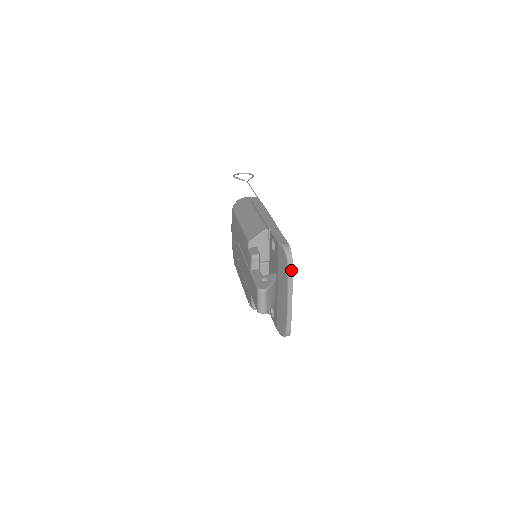
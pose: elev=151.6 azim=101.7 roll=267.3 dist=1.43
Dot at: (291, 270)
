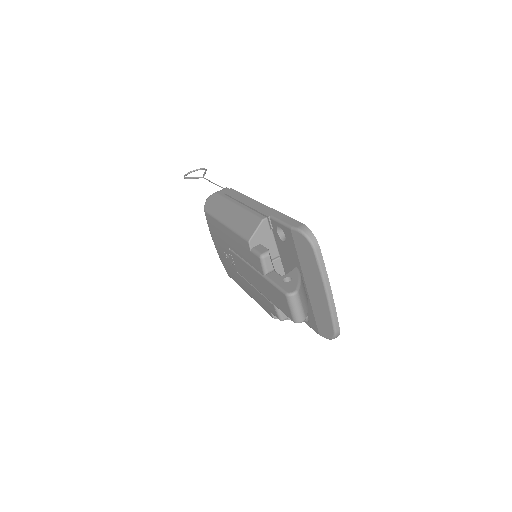
Dot at: (320, 256)
